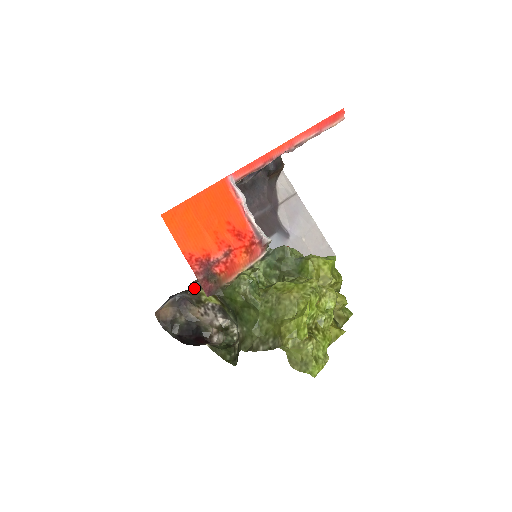
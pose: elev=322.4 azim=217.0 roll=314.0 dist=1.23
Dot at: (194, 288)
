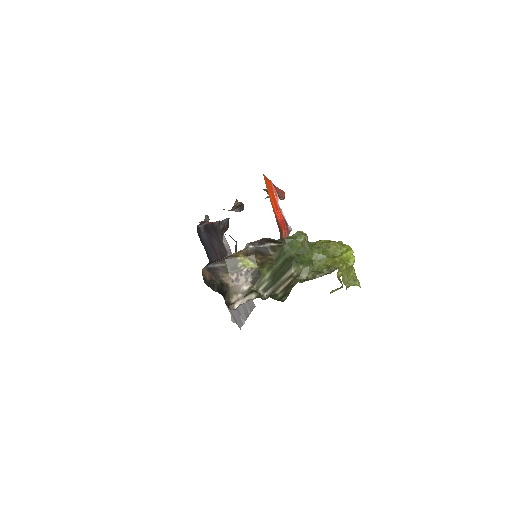
Dot at: (234, 255)
